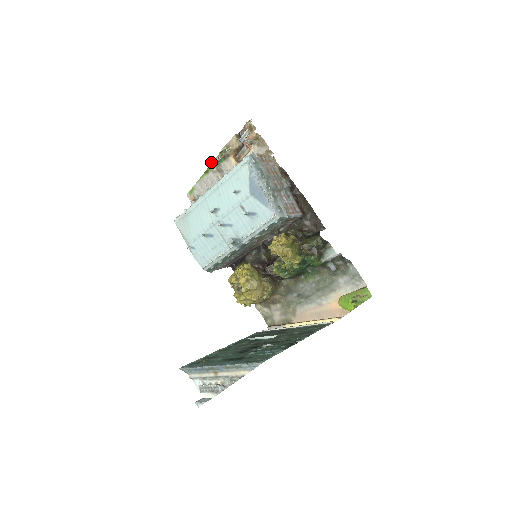
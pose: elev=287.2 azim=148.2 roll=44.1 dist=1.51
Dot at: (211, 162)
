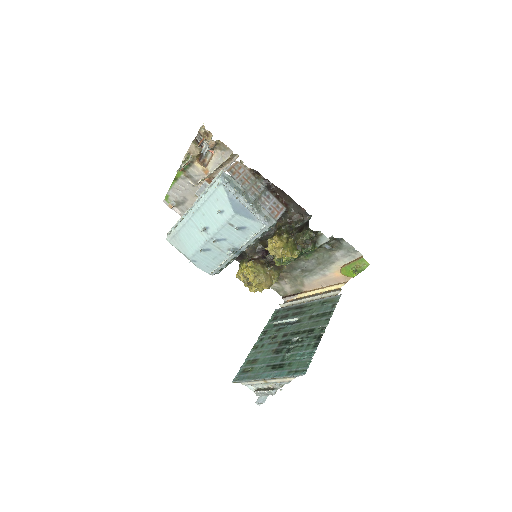
Dot at: (177, 171)
